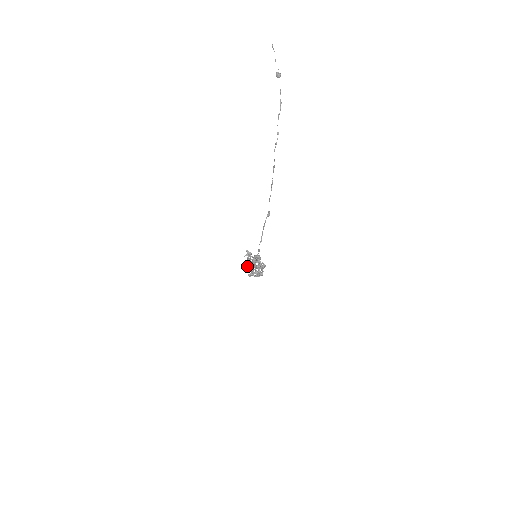
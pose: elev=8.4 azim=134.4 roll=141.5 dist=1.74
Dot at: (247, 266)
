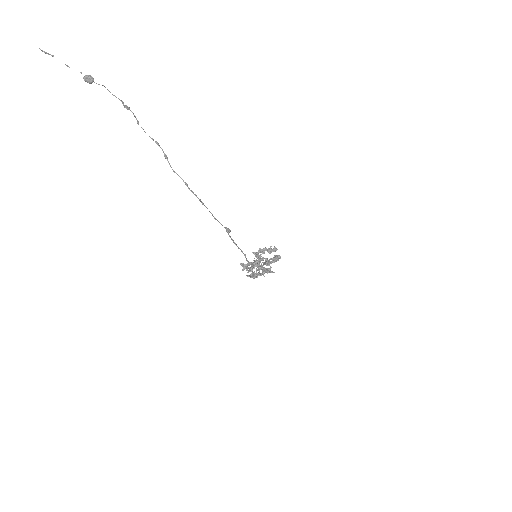
Dot at: (253, 277)
